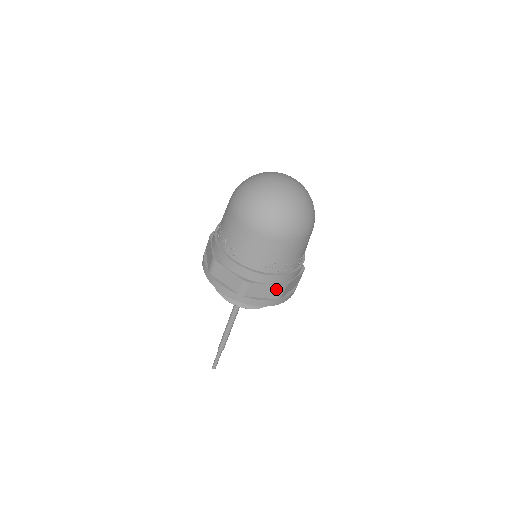
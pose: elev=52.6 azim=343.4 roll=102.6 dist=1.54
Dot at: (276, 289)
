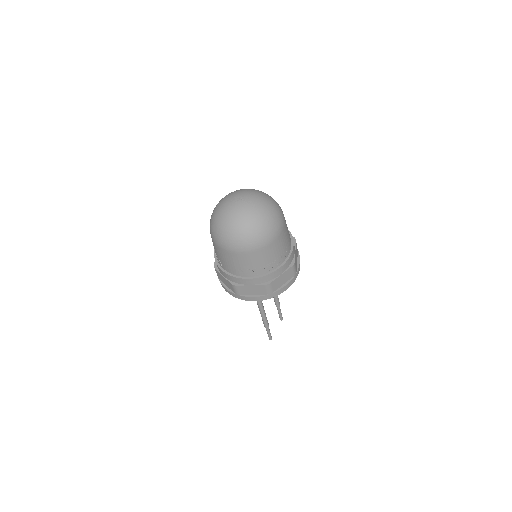
Dot at: (262, 287)
